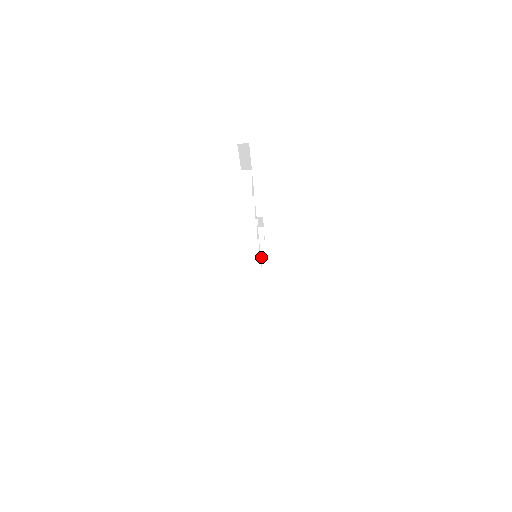
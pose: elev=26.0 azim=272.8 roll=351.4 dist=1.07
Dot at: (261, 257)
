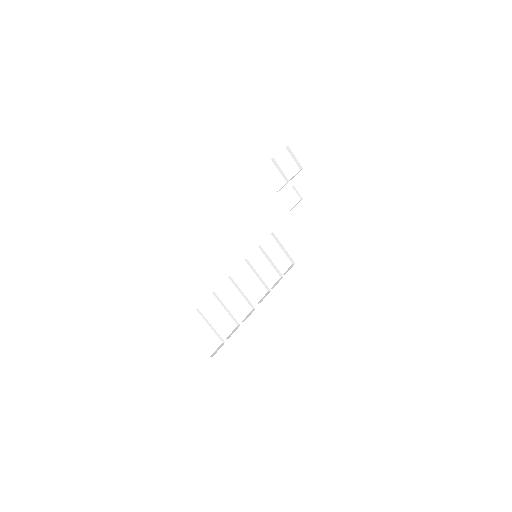
Dot at: (286, 180)
